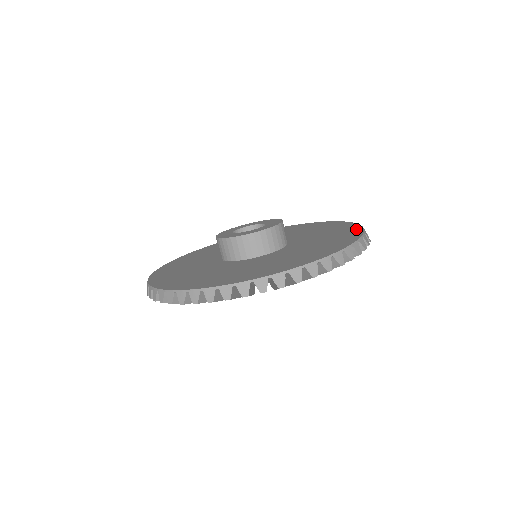
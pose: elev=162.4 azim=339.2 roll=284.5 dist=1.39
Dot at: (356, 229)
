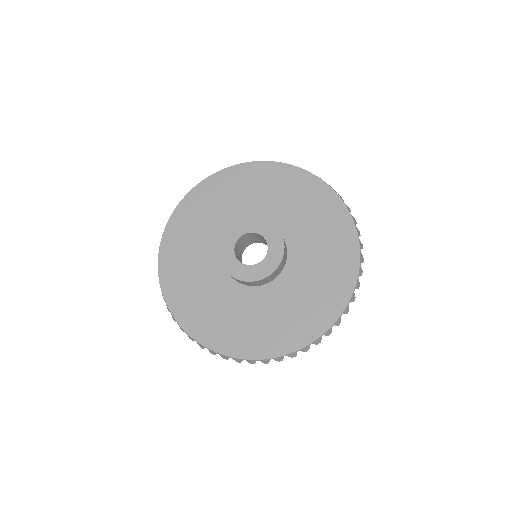
Dot at: (347, 224)
